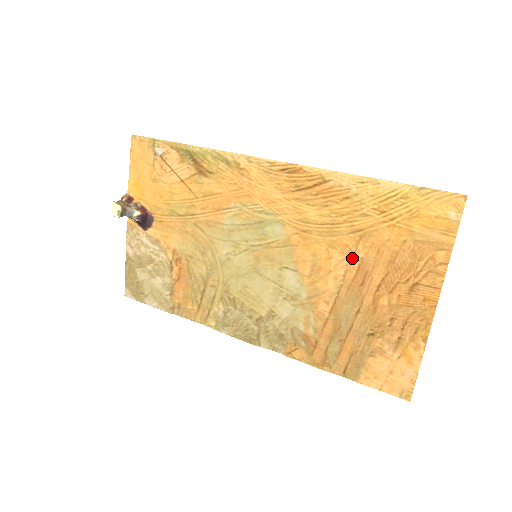
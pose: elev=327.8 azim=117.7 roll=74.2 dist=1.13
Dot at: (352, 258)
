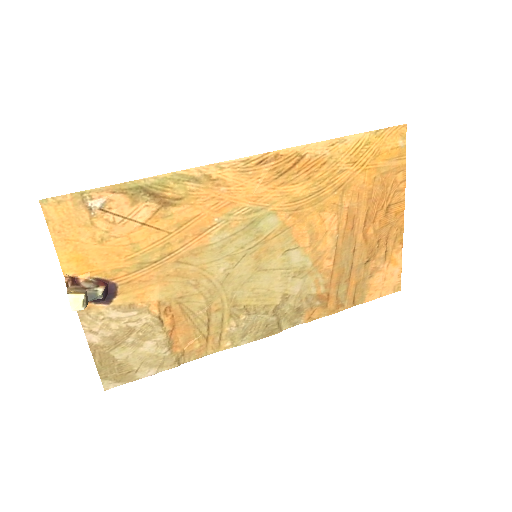
Dot at: (340, 211)
